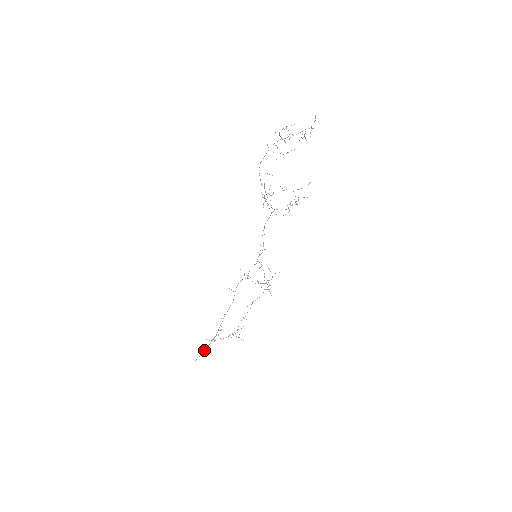
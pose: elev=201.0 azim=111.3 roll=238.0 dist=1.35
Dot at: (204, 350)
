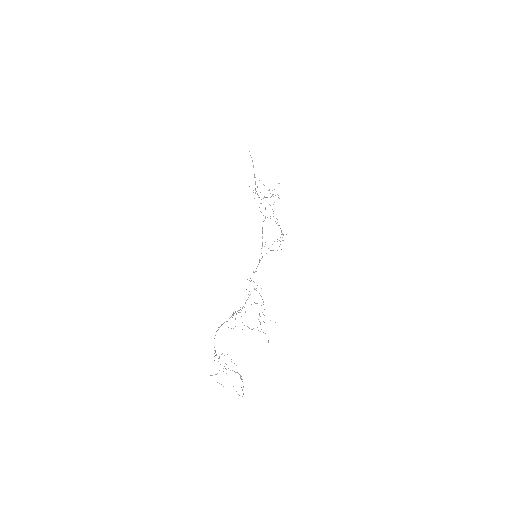
Dot at: (253, 166)
